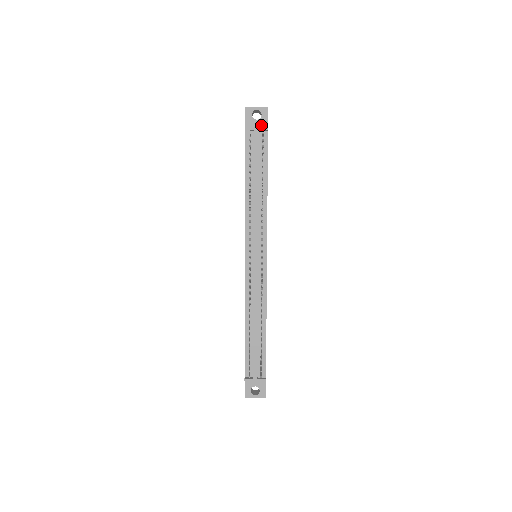
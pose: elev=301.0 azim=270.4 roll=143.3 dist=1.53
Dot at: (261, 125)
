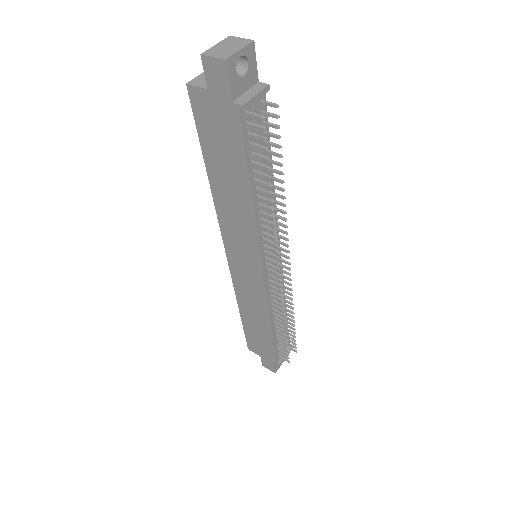
Dot at: (250, 82)
